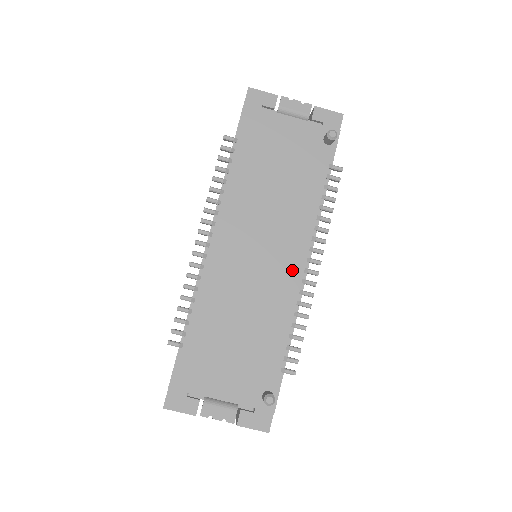
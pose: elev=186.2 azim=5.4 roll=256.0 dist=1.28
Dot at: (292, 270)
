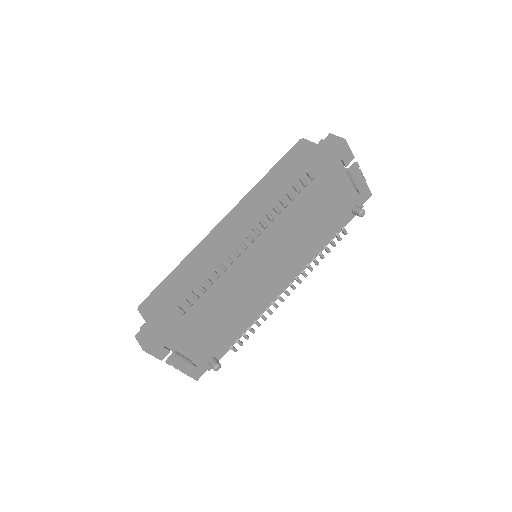
Dot at: (278, 286)
